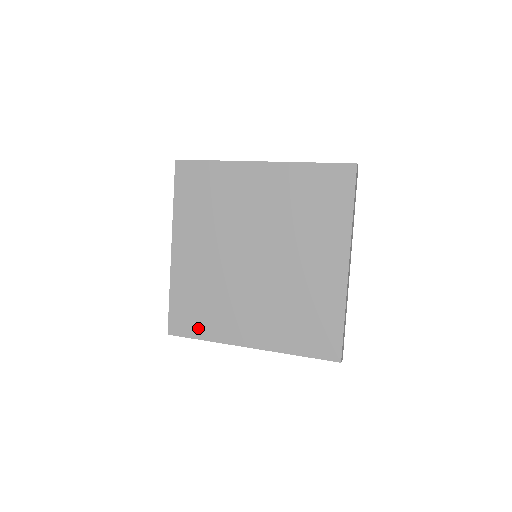
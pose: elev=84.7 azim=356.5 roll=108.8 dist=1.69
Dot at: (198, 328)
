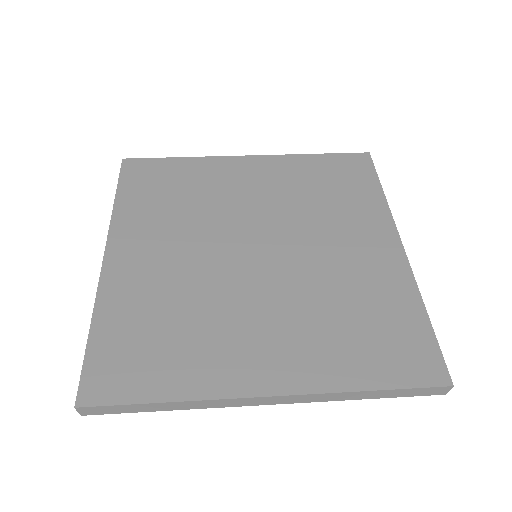
Dot at: (152, 379)
